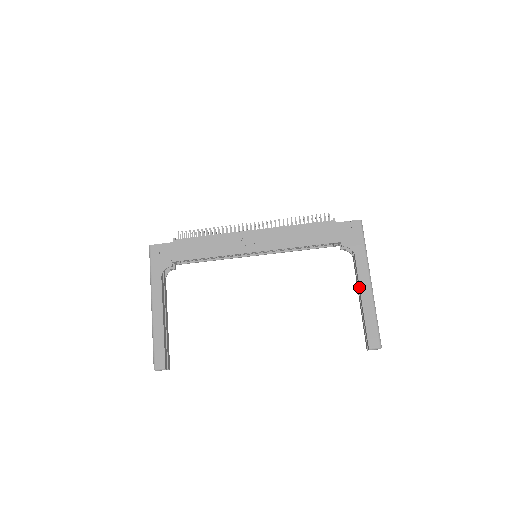
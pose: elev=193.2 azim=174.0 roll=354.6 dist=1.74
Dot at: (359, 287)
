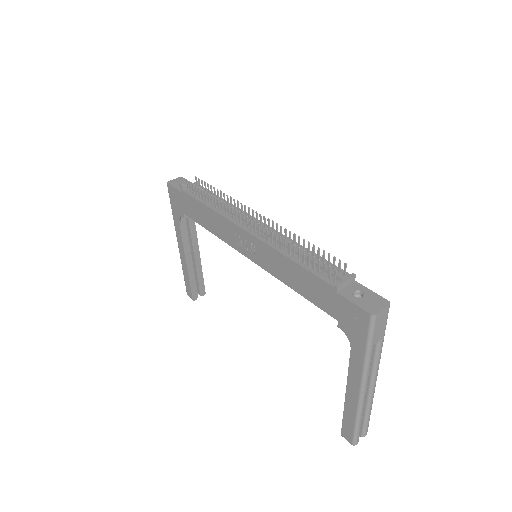
Dot at: (347, 382)
